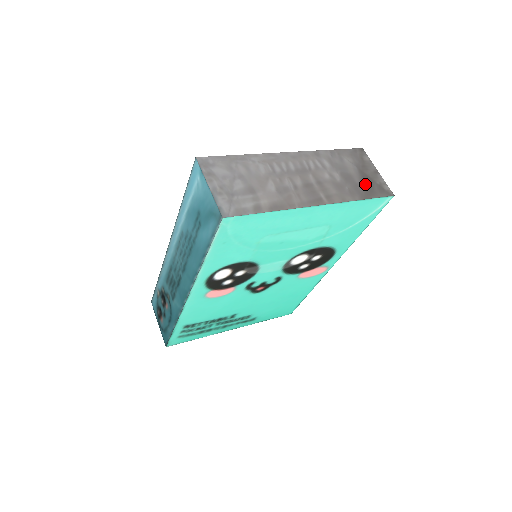
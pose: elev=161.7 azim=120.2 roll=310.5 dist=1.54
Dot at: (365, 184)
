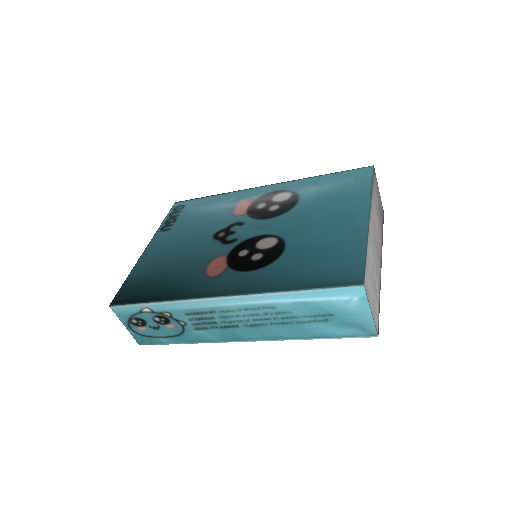
Dot at: occluded
